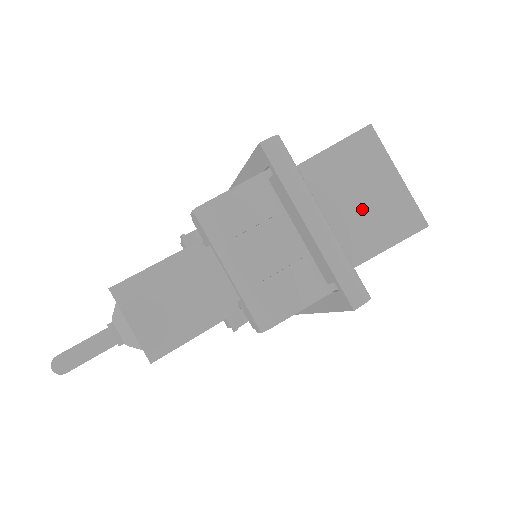
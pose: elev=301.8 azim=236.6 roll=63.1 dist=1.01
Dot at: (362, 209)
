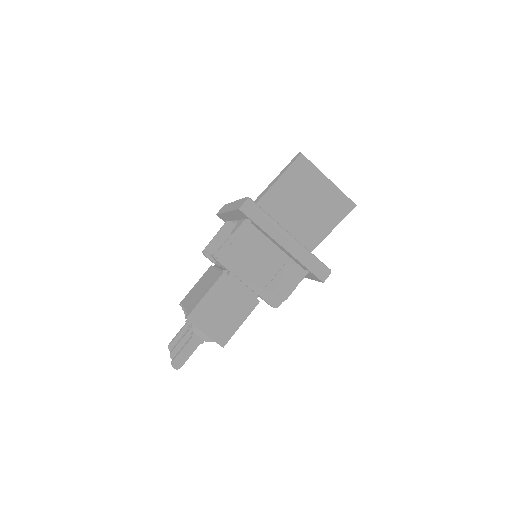
Dot at: (312, 209)
